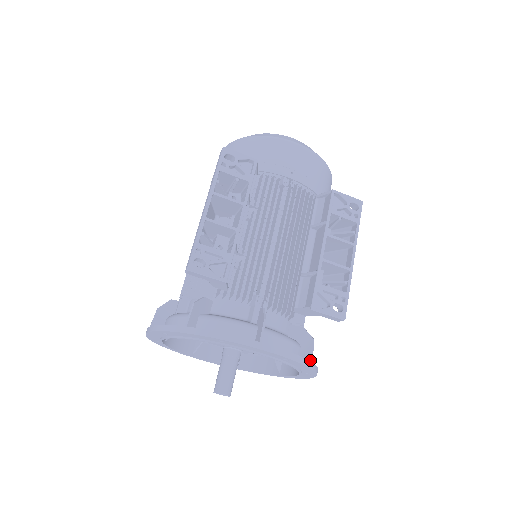
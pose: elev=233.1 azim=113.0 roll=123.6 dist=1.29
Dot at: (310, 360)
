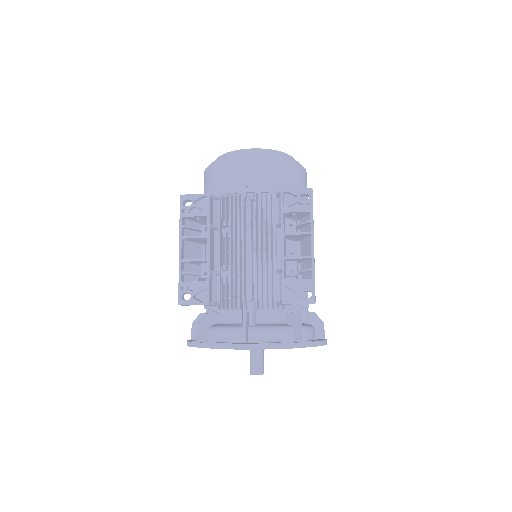
Dot at: (301, 340)
